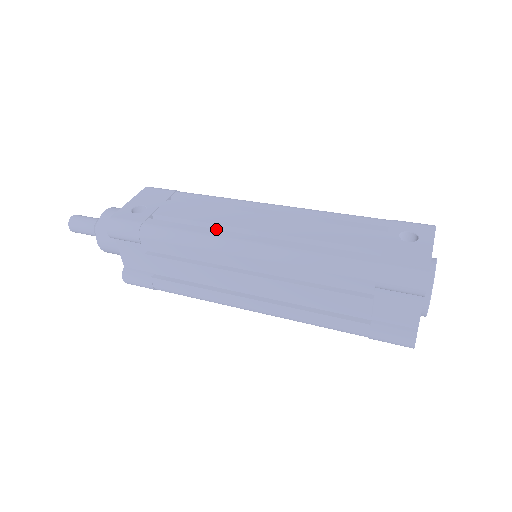
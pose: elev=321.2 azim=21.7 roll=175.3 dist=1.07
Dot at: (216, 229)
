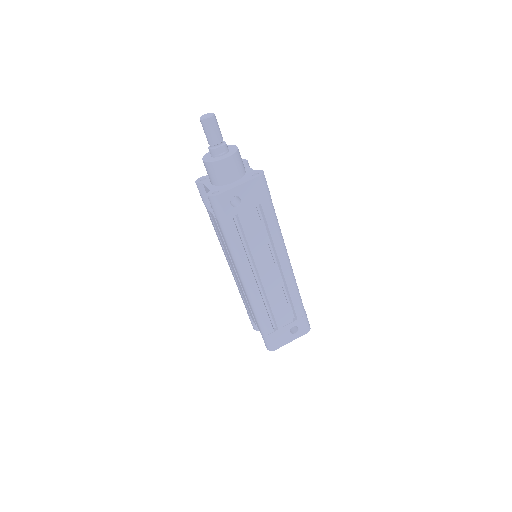
Dot at: (248, 260)
